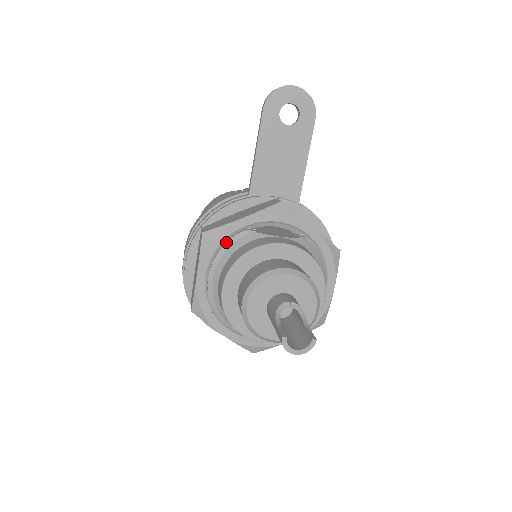
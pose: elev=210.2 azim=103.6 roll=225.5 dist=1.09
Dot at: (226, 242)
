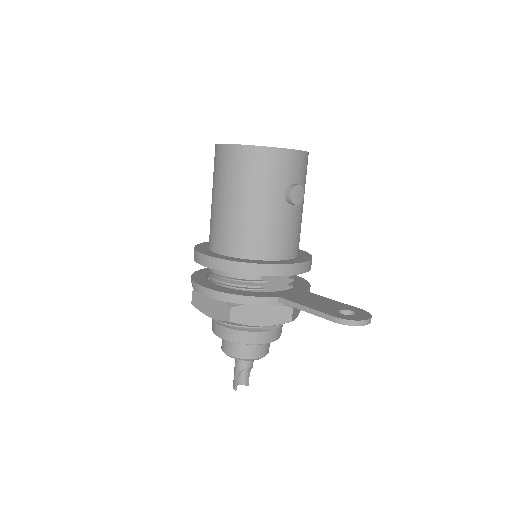
Dot at: (240, 325)
